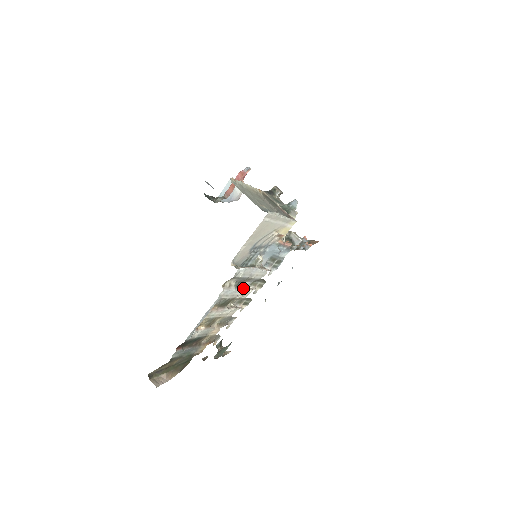
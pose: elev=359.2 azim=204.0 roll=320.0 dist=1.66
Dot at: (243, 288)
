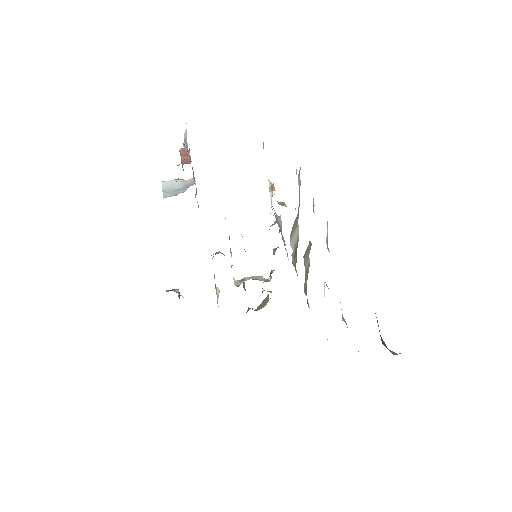
Dot at: occluded
